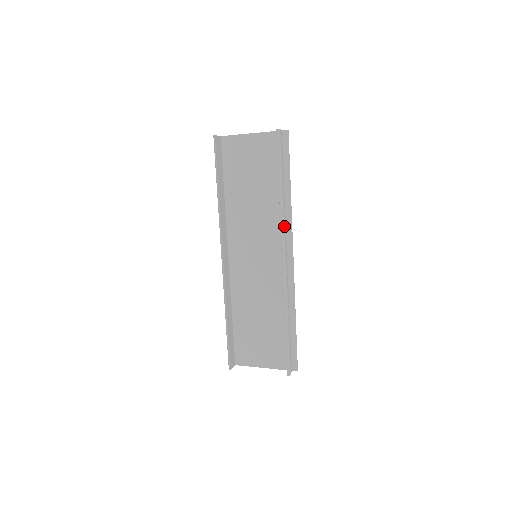
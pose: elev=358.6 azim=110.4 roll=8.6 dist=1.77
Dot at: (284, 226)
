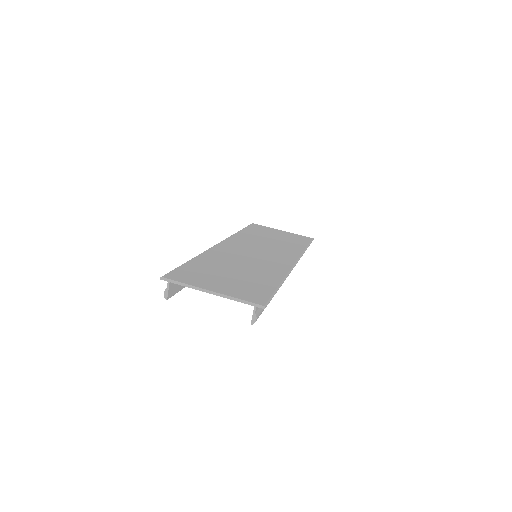
Dot at: occluded
